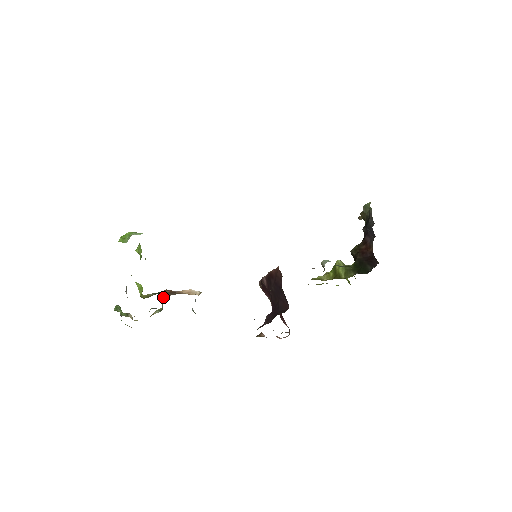
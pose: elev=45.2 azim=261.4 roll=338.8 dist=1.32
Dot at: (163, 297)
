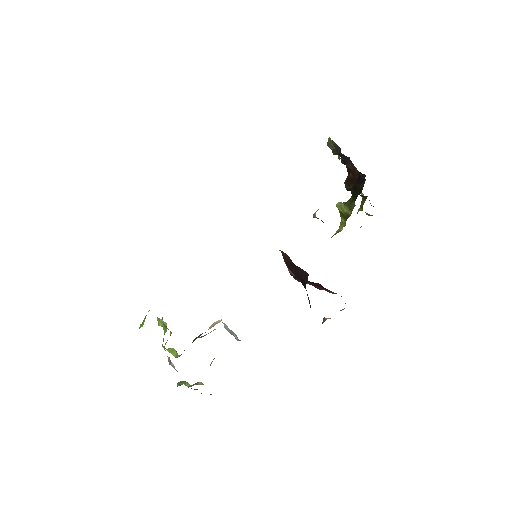
Dot at: occluded
